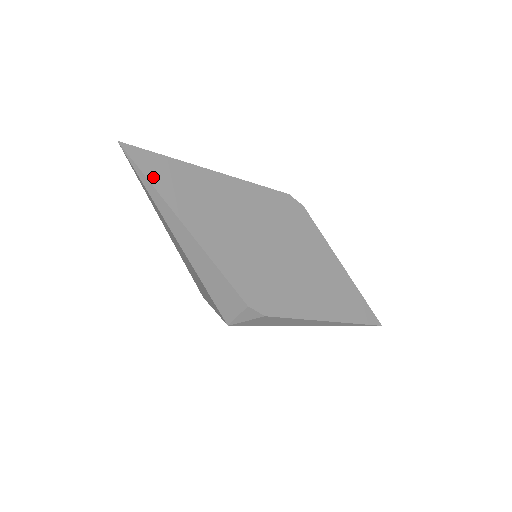
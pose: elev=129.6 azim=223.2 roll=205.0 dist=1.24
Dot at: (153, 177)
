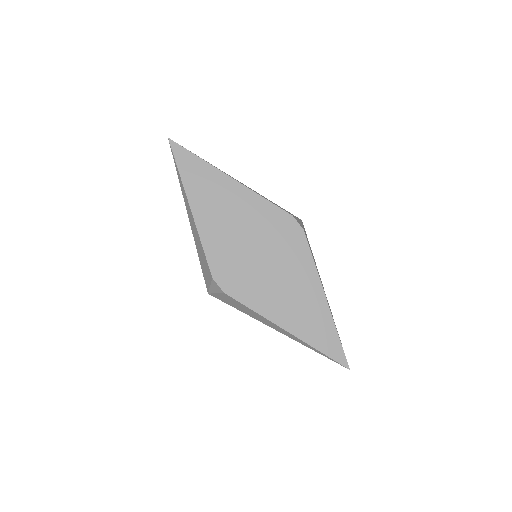
Dot at: (181, 166)
